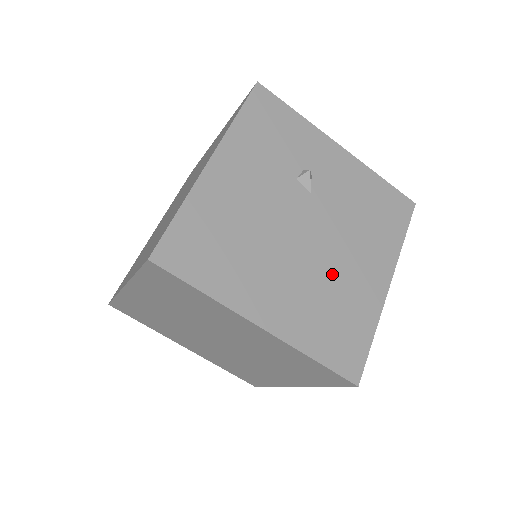
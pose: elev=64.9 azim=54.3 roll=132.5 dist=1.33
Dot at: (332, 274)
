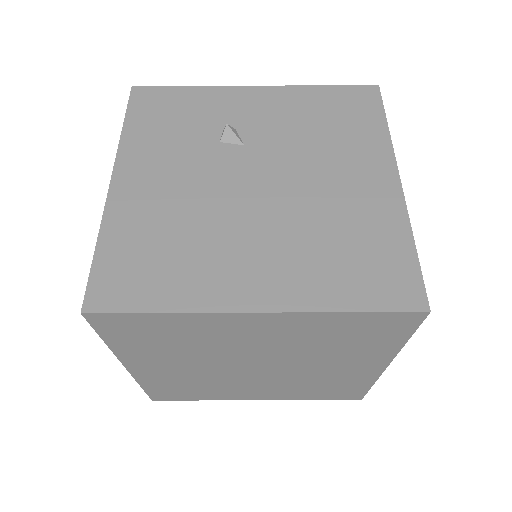
Dot at: (316, 208)
